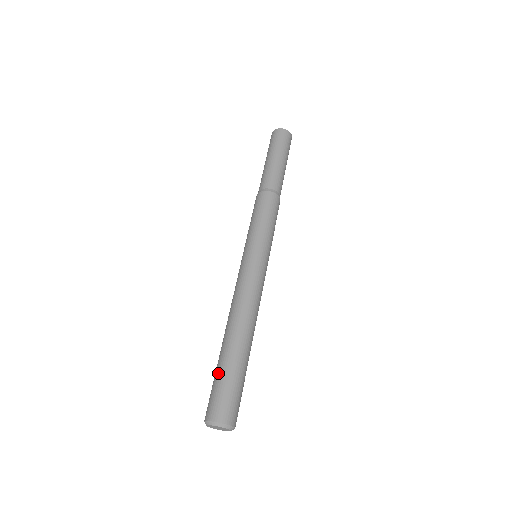
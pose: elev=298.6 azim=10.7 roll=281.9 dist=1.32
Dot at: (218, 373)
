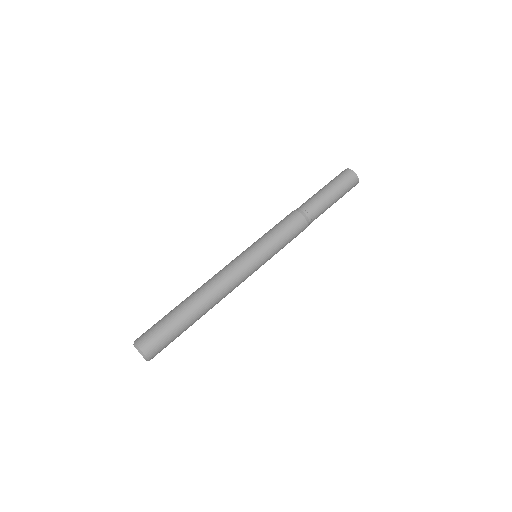
Dot at: (165, 318)
